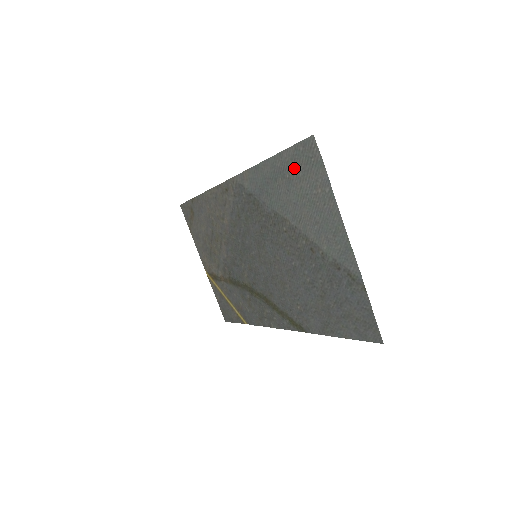
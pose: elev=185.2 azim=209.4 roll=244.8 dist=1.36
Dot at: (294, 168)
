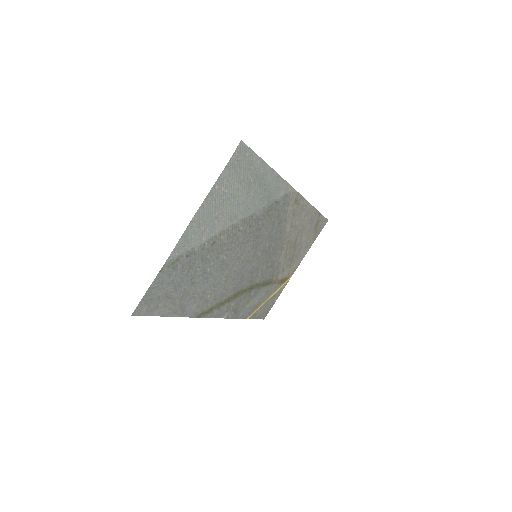
Dot at: (248, 172)
